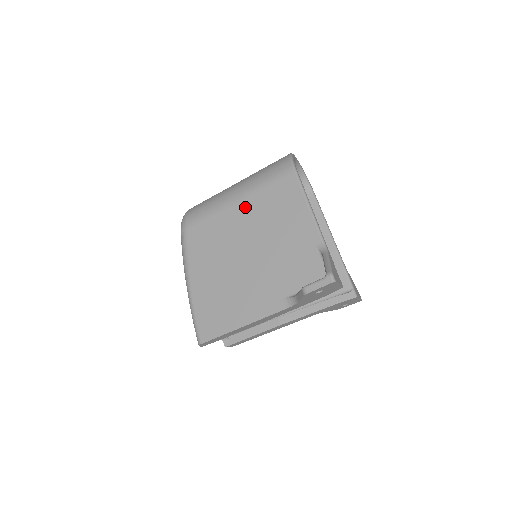
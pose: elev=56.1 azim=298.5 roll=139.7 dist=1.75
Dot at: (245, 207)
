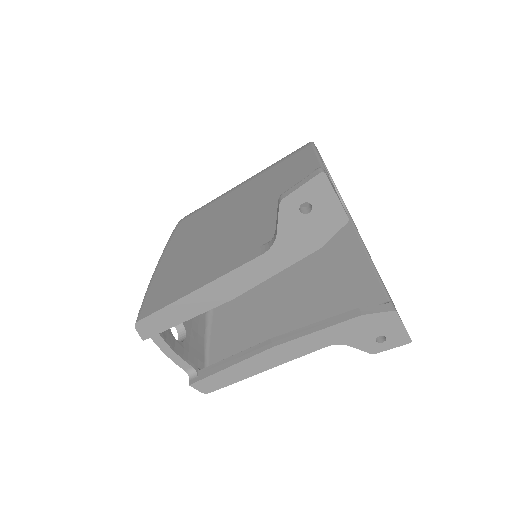
Dot at: (248, 186)
